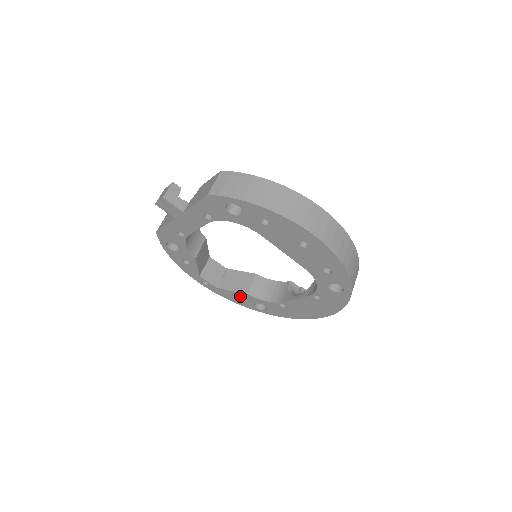
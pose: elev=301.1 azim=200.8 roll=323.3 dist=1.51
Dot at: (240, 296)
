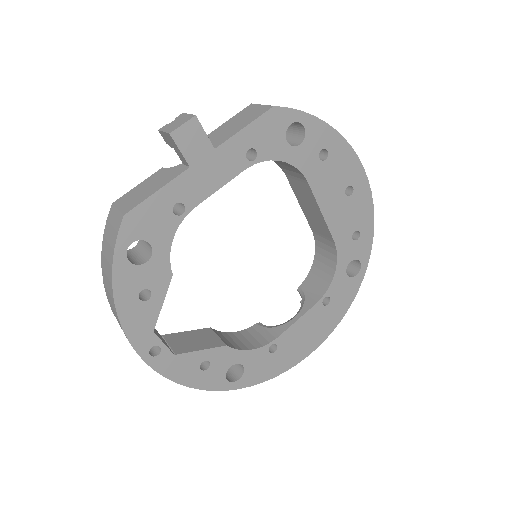
Dot at: (210, 359)
